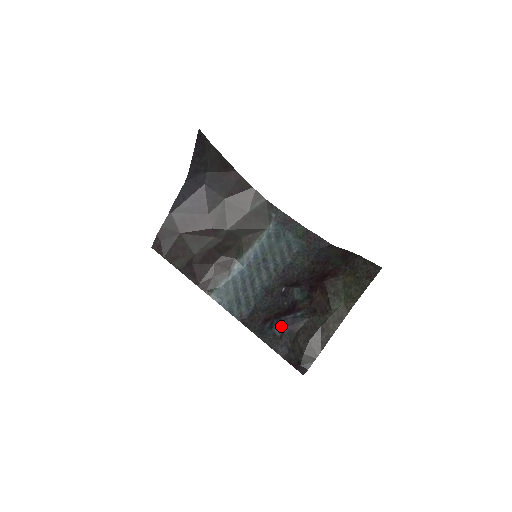
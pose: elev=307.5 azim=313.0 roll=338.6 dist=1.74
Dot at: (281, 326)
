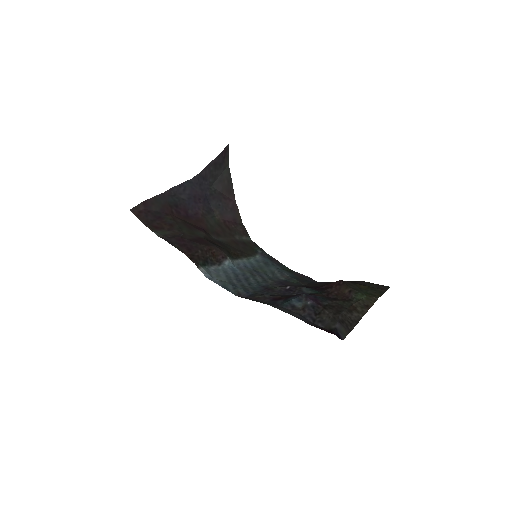
Dot at: (302, 300)
